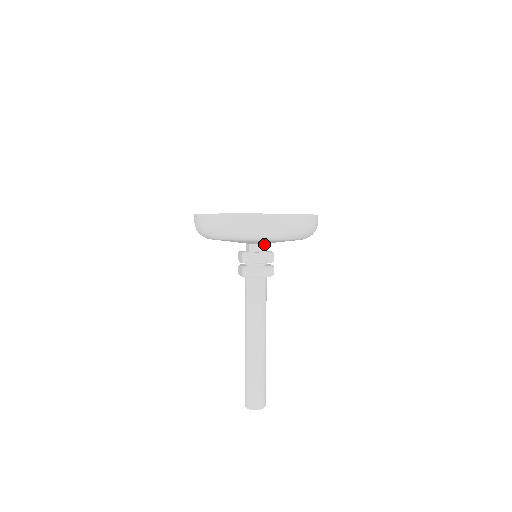
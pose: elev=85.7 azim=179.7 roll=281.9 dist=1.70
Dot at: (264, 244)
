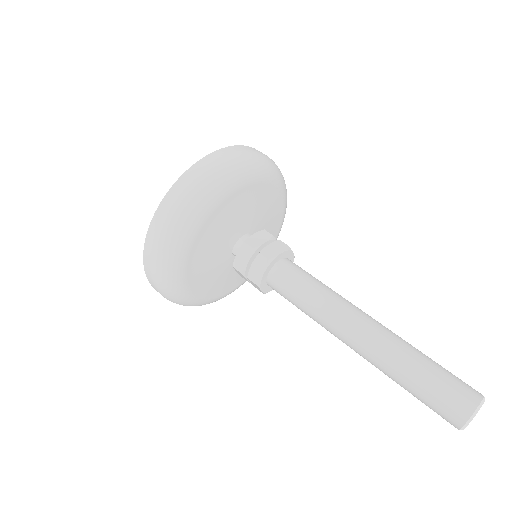
Dot at: (245, 234)
